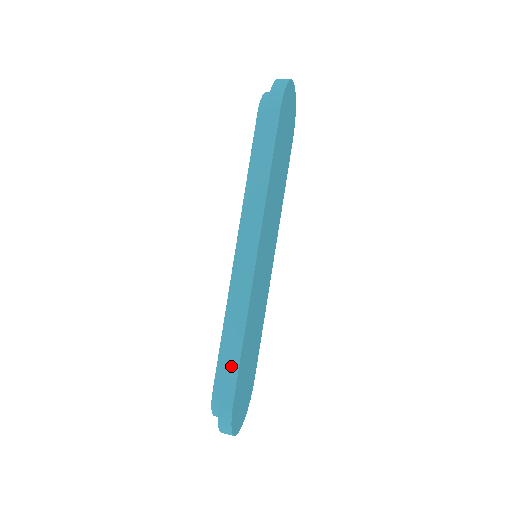
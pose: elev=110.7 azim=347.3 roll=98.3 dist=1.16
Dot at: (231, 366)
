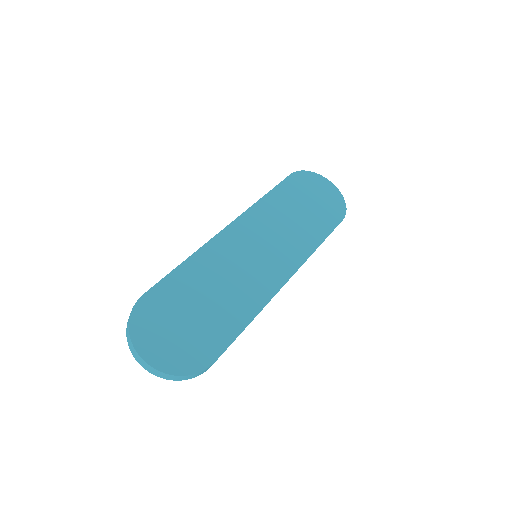
Dot at: occluded
